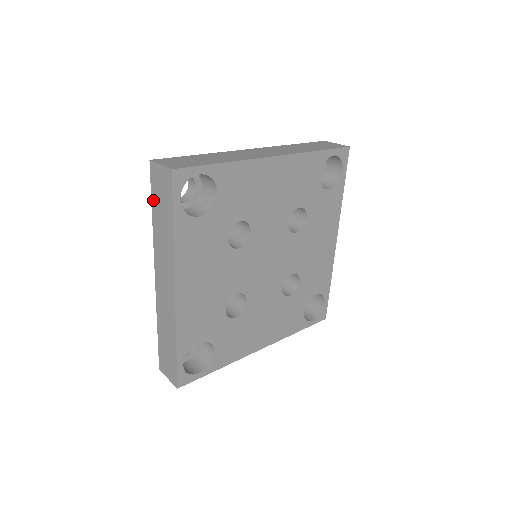
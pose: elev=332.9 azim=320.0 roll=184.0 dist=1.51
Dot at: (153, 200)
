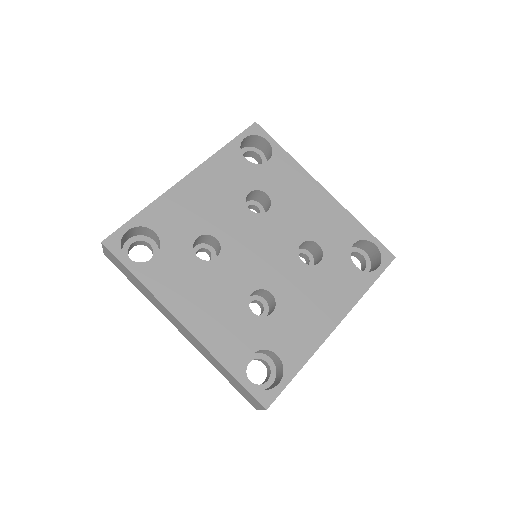
Dot at: occluded
